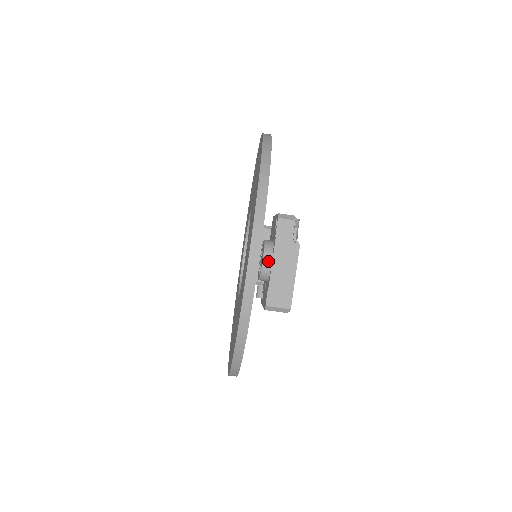
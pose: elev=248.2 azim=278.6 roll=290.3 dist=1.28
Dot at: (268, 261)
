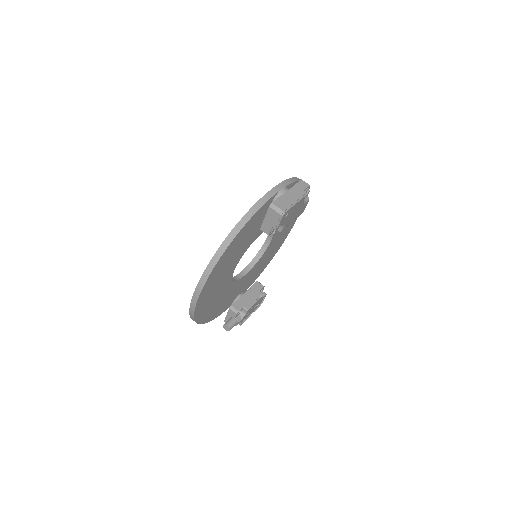
Dot at: (285, 190)
